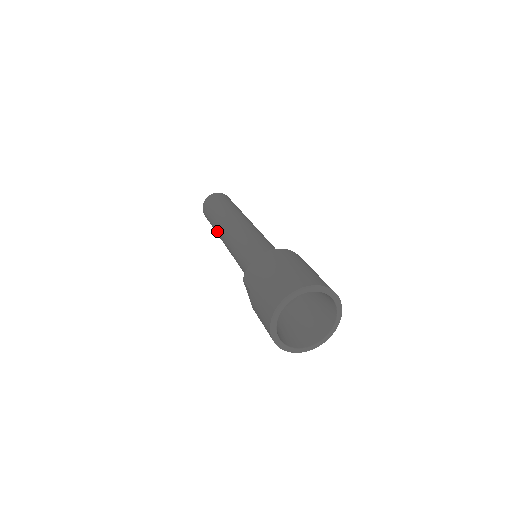
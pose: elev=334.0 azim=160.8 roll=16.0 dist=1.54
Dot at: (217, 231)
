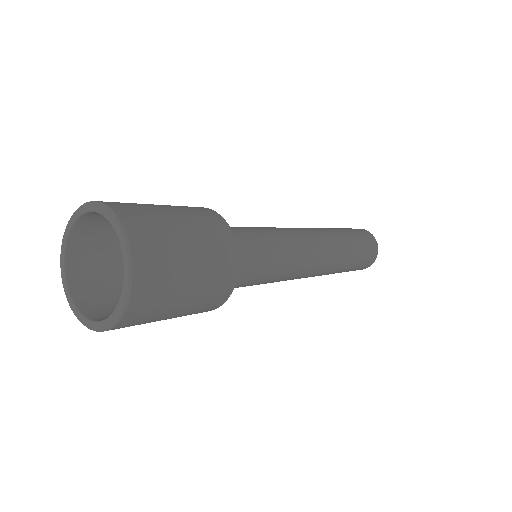
Dot at: occluded
